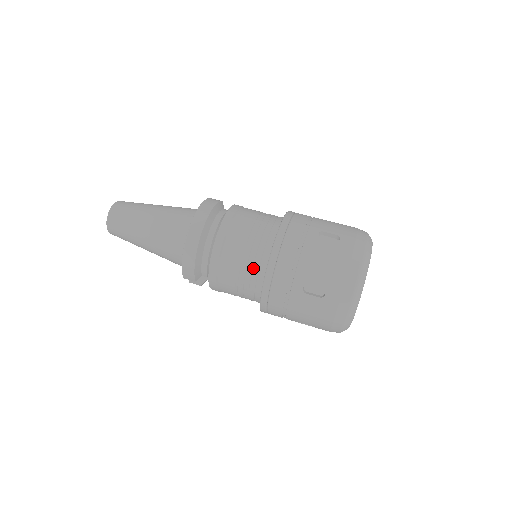
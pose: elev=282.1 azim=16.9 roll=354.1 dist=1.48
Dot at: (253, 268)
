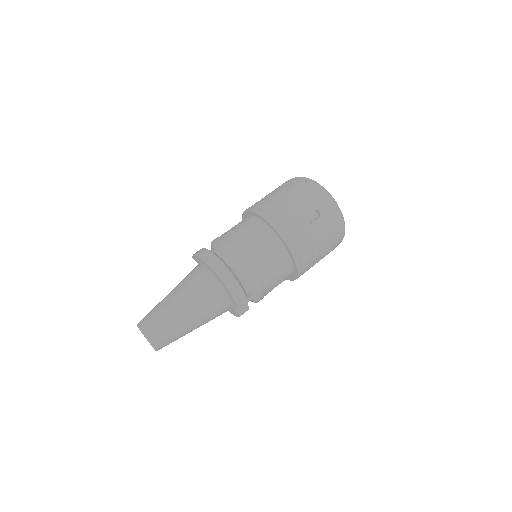
Dot at: (271, 245)
